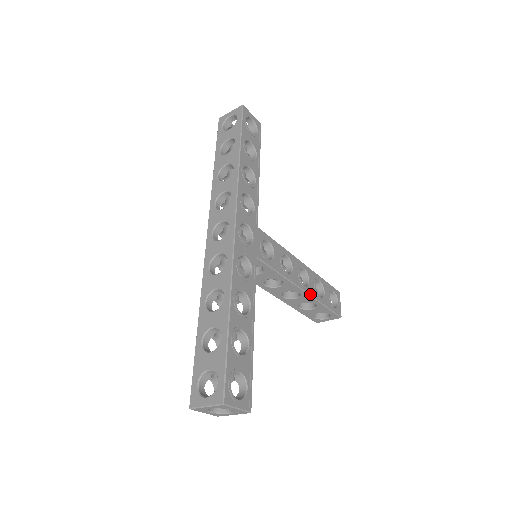
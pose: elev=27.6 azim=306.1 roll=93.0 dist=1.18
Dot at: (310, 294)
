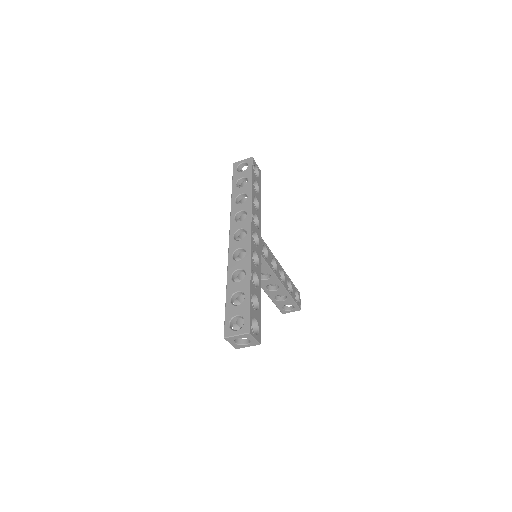
Dot at: (285, 288)
